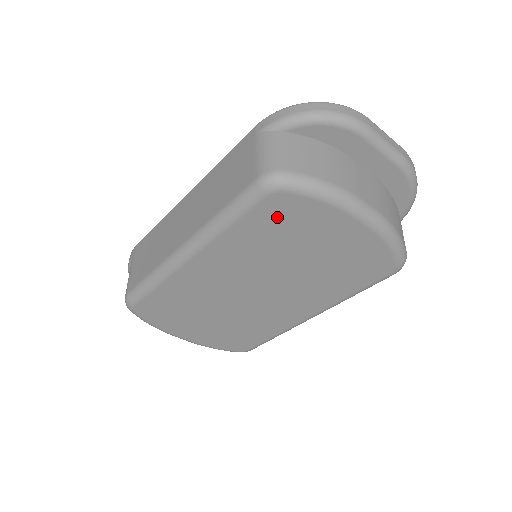
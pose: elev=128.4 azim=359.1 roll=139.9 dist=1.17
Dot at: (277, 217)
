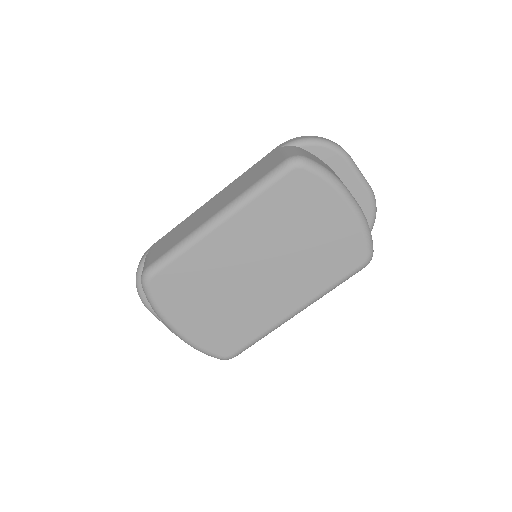
Dot at: (294, 191)
